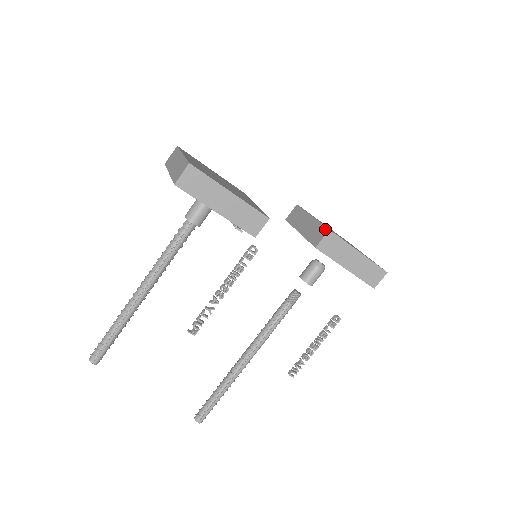
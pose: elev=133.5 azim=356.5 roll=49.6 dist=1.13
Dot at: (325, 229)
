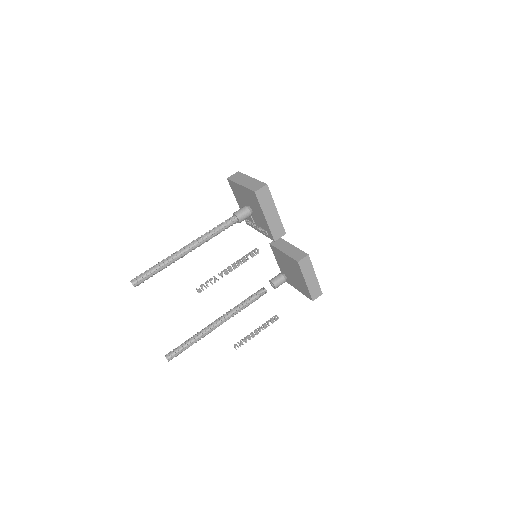
Dot at: (305, 254)
